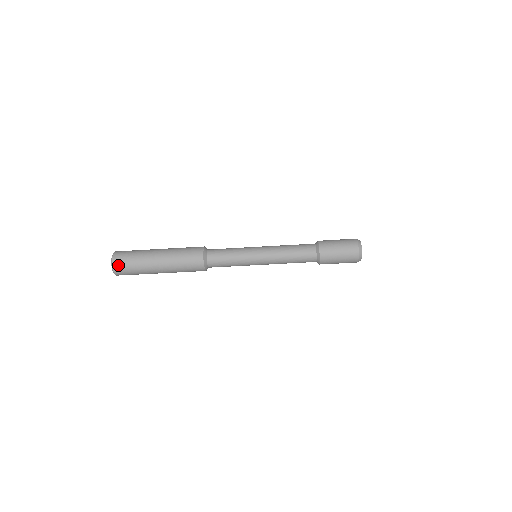
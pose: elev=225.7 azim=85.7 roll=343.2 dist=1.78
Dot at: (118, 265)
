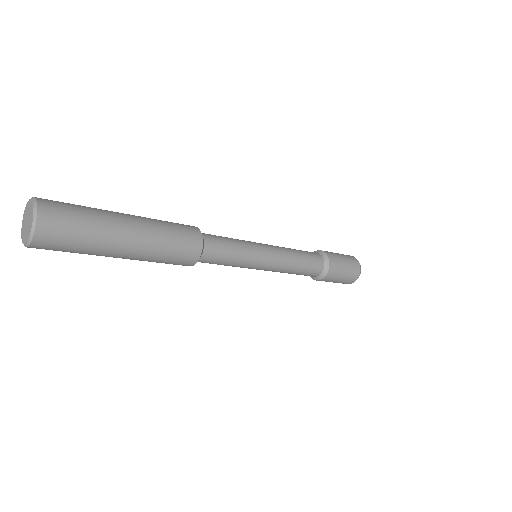
Dot at: (47, 236)
